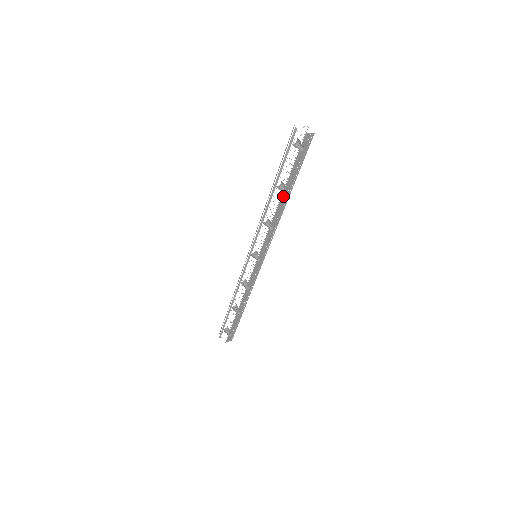
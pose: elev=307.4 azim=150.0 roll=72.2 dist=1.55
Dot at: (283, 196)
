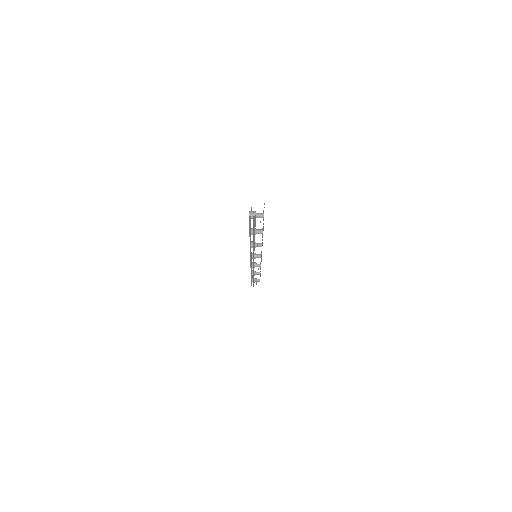
Dot at: occluded
